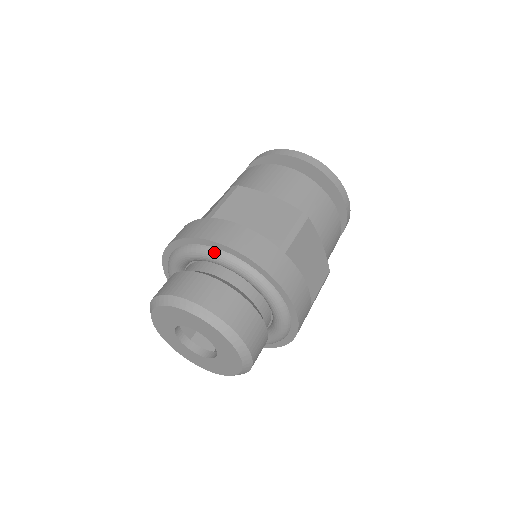
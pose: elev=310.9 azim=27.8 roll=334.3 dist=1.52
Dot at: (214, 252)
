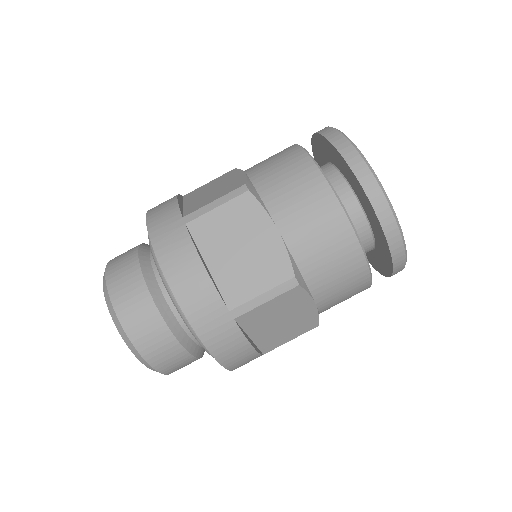
Dot at: (206, 349)
